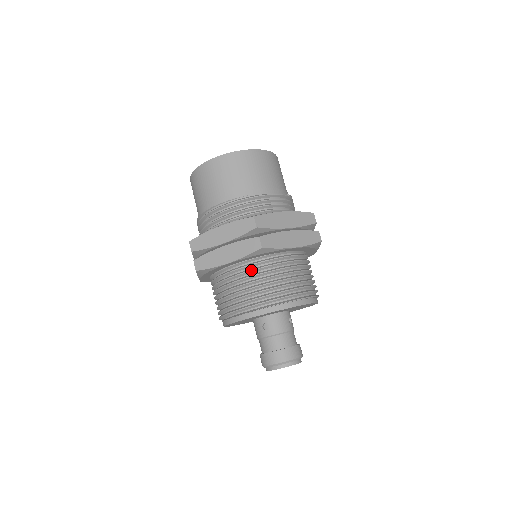
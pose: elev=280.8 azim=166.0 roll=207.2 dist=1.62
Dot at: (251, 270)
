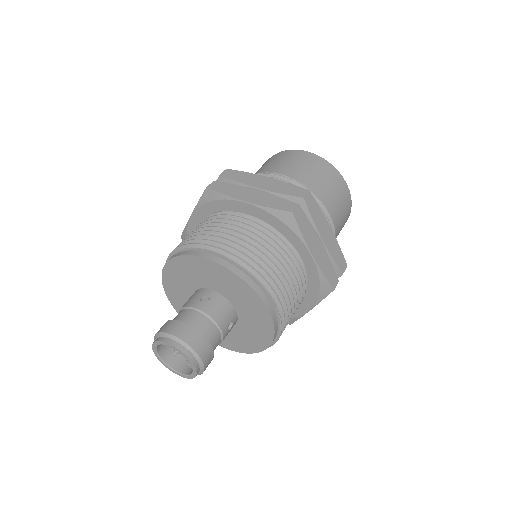
Dot at: (257, 228)
